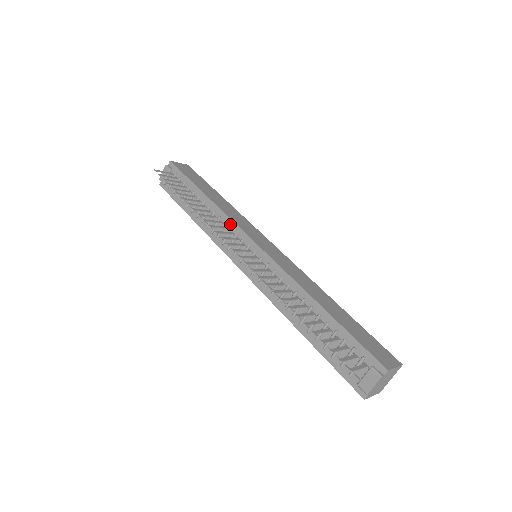
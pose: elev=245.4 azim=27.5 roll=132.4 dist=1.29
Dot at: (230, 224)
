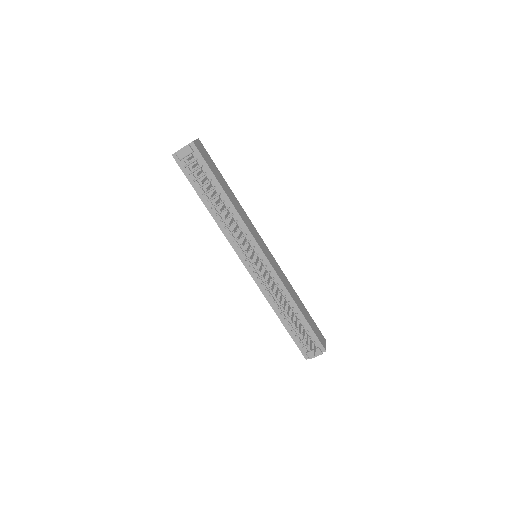
Dot at: (246, 230)
